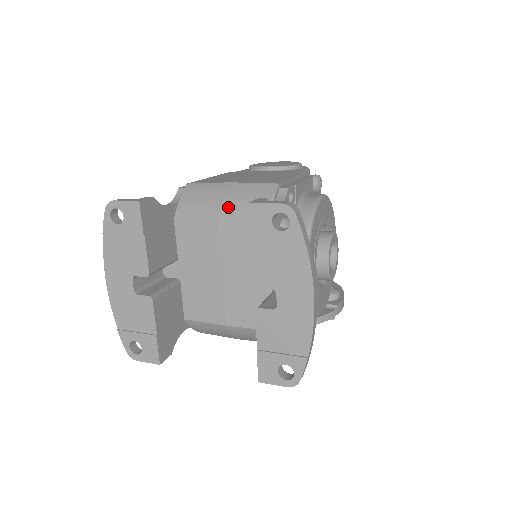
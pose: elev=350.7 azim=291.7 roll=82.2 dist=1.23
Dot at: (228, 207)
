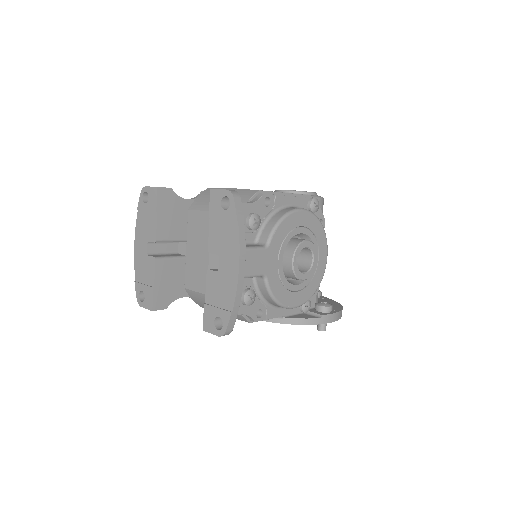
Dot at: occluded
